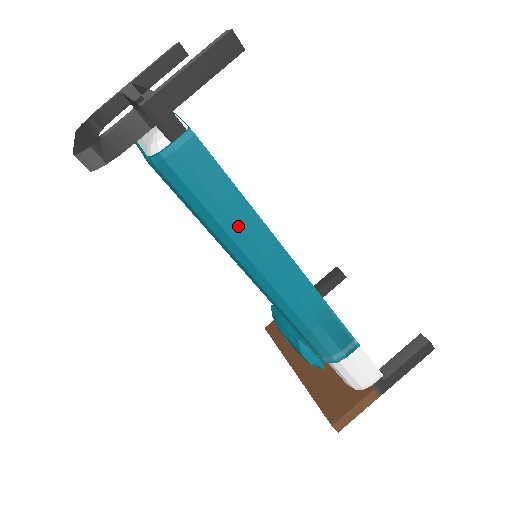
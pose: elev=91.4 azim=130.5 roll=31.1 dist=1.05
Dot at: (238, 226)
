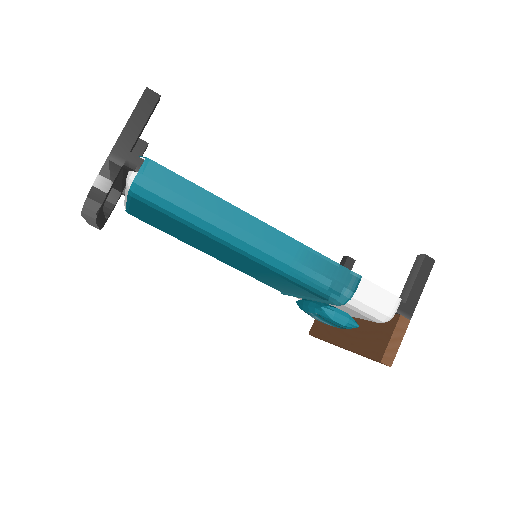
Dot at: (210, 212)
